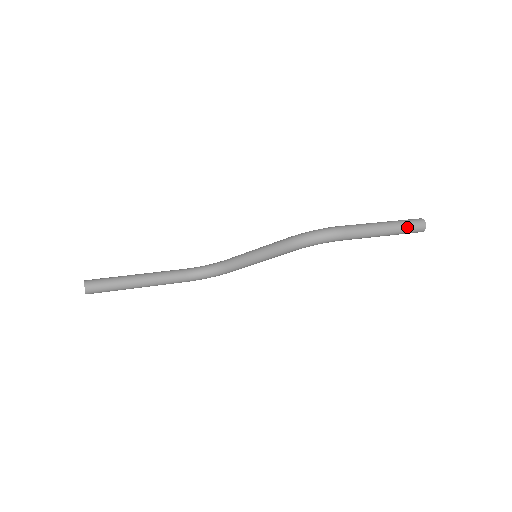
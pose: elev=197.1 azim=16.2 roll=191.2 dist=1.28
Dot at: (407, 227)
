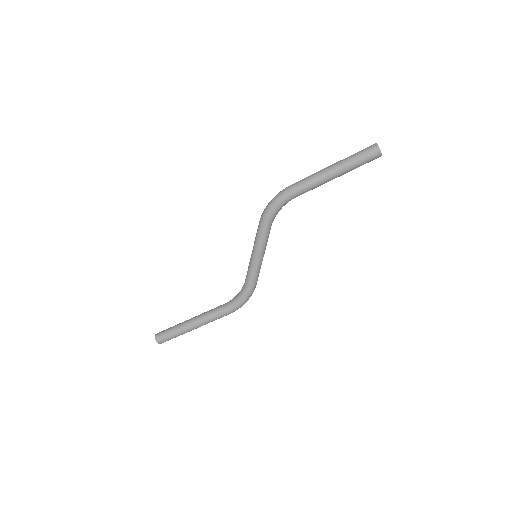
Dot at: (355, 155)
